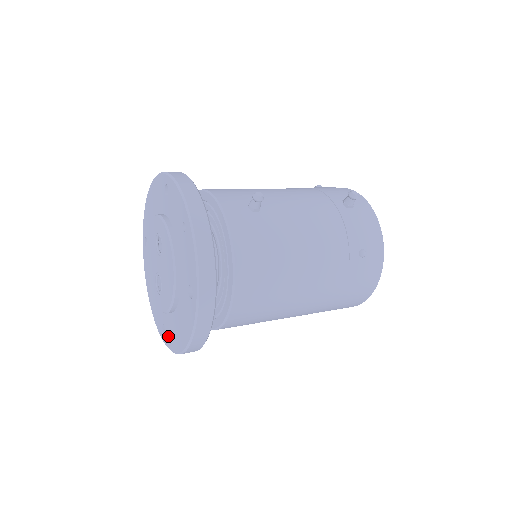
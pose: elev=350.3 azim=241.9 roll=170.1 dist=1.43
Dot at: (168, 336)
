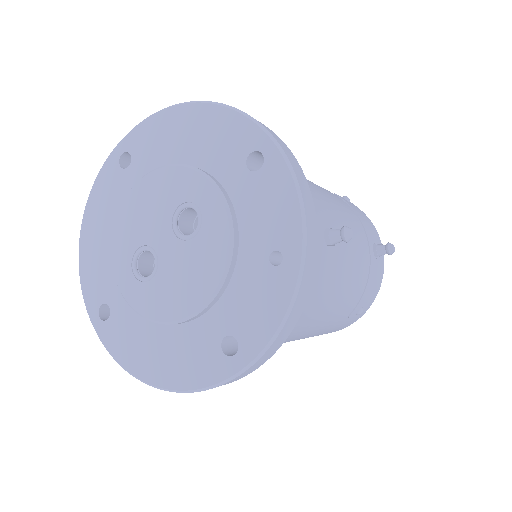
Dot at: (113, 330)
